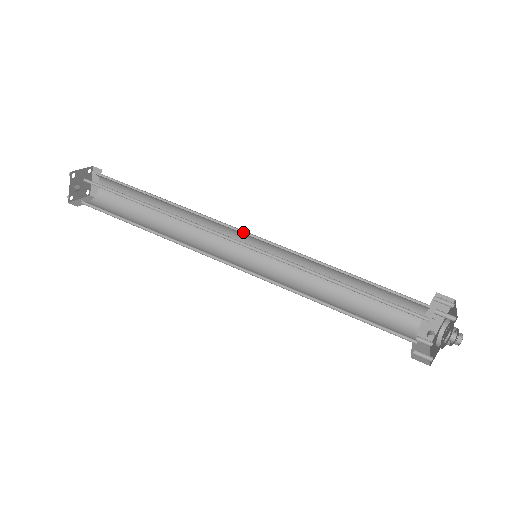
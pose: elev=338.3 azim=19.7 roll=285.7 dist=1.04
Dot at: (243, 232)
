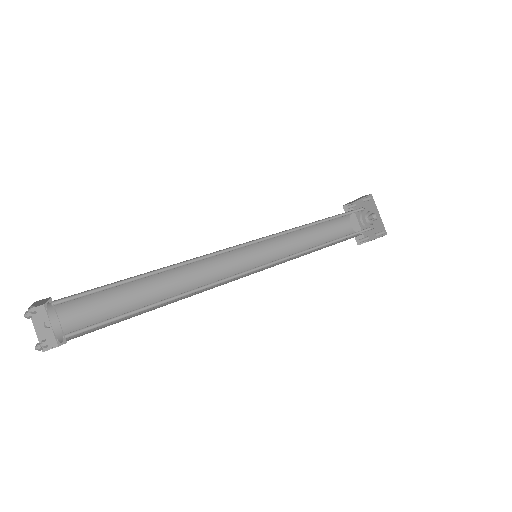
Dot at: (226, 254)
